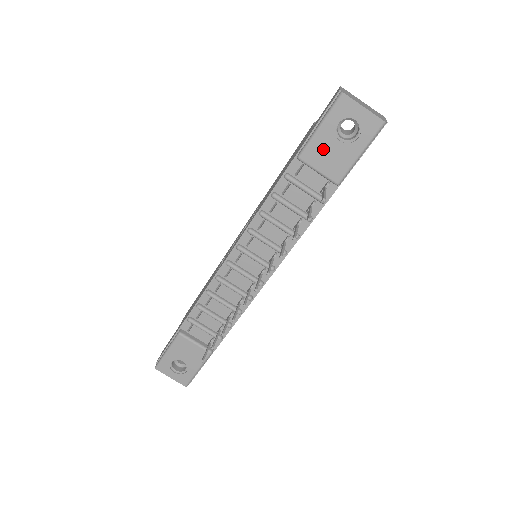
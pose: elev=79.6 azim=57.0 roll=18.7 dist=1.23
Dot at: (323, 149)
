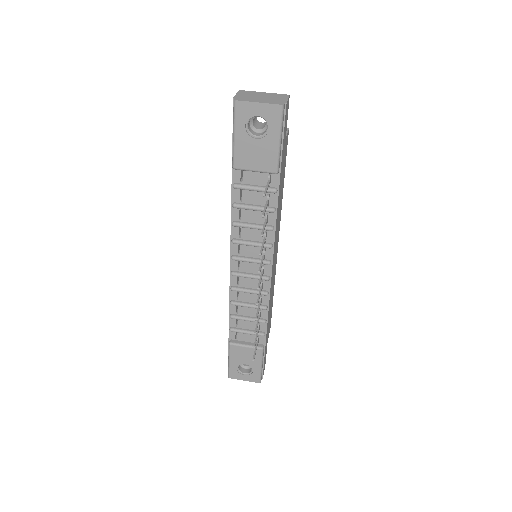
Dot at: (247, 152)
